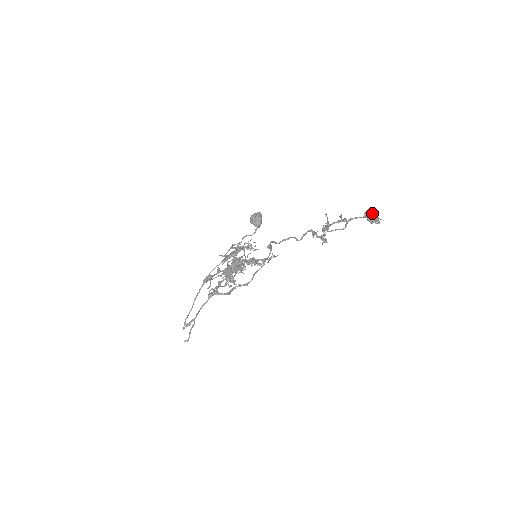
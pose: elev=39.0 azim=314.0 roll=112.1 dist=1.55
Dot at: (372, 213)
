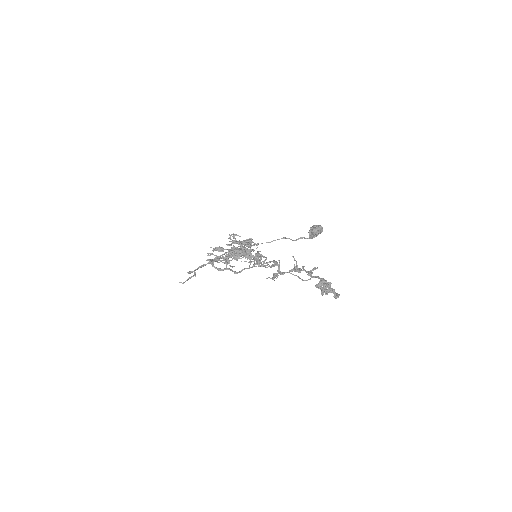
Dot at: (328, 283)
